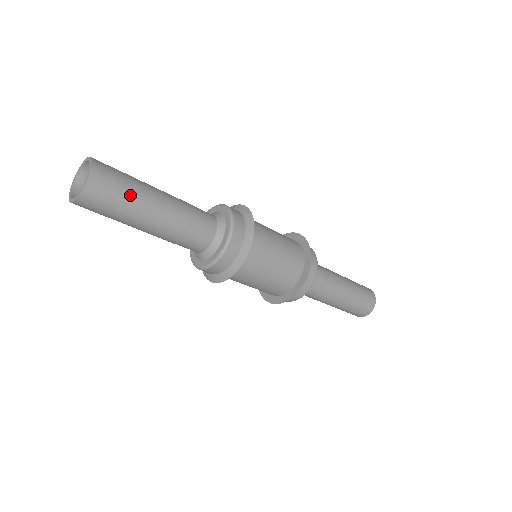
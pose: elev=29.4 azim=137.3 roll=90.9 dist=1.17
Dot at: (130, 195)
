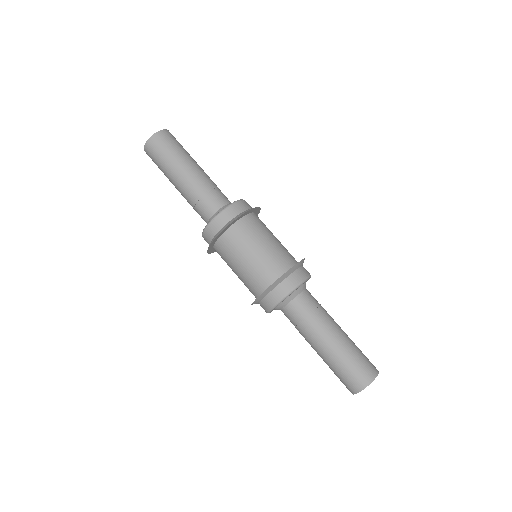
Dot at: (165, 162)
